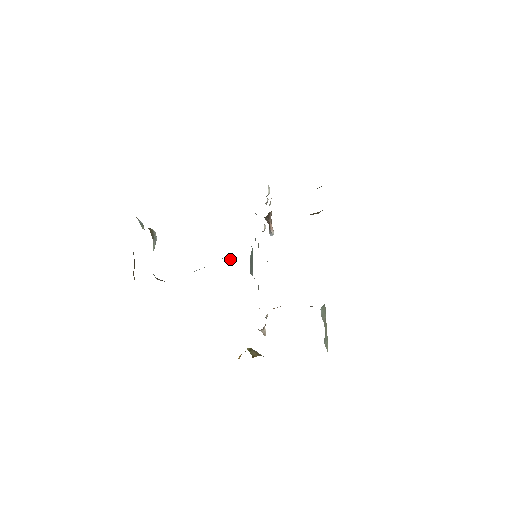
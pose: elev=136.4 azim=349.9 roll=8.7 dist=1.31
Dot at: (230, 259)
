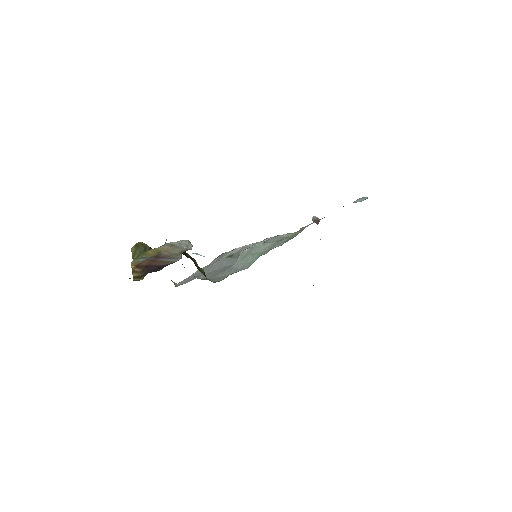
Dot at: occluded
